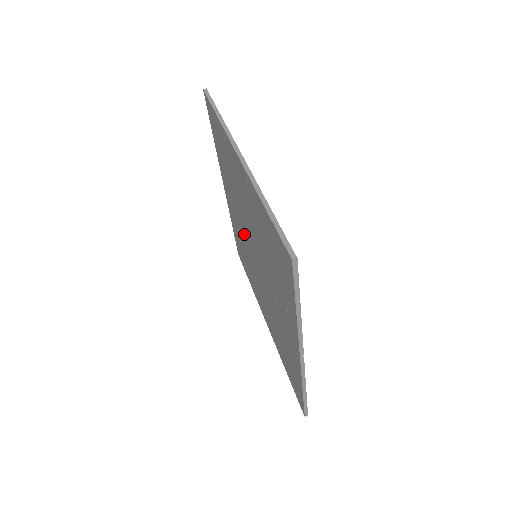
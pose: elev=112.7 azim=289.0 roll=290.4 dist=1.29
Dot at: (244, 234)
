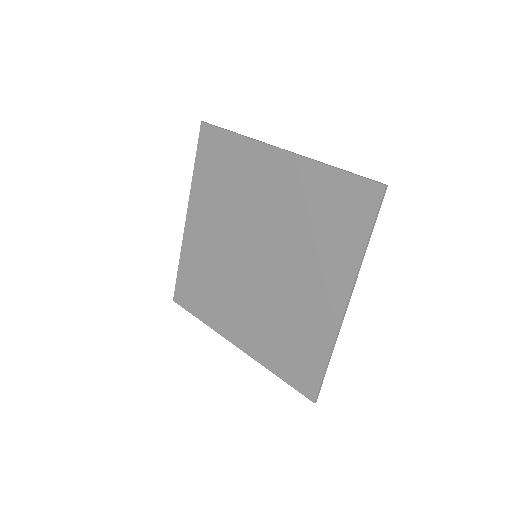
Dot at: (251, 288)
